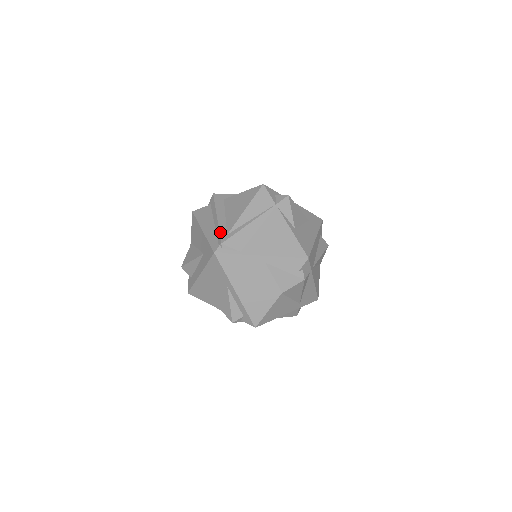
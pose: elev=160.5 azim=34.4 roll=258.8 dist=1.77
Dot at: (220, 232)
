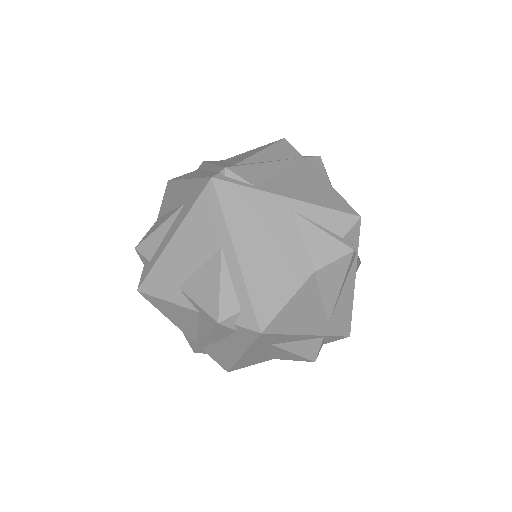
Dot at: (221, 165)
